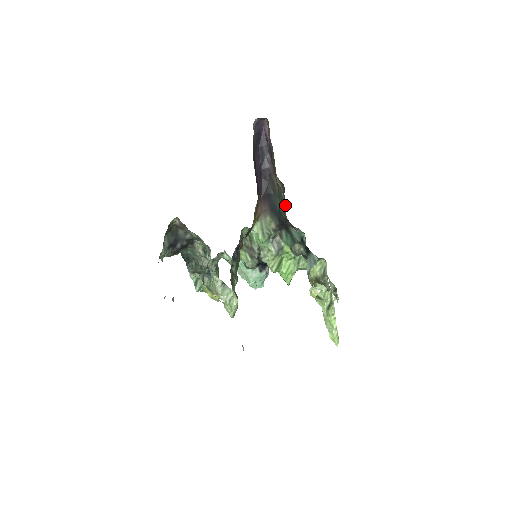
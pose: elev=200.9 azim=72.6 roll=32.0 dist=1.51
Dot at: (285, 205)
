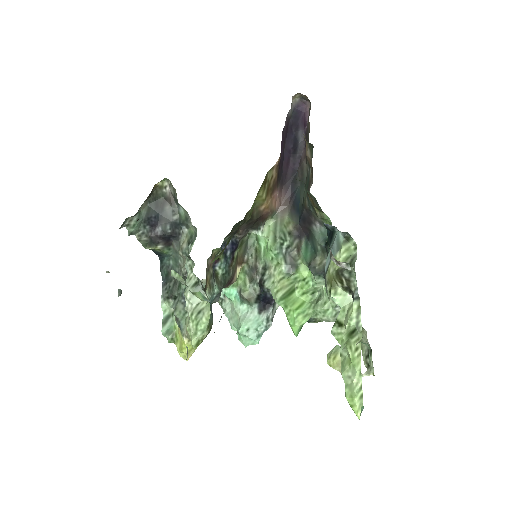
Dot at: (311, 181)
